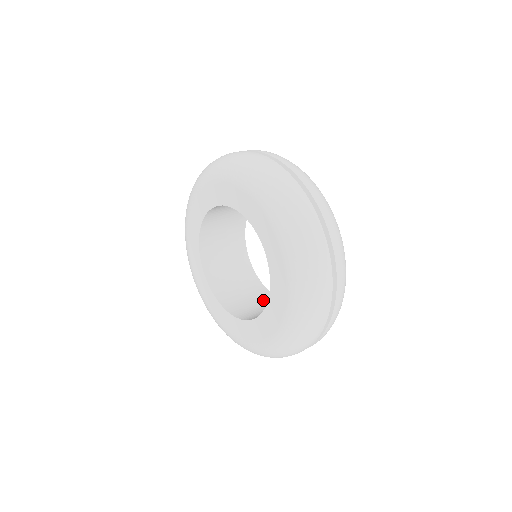
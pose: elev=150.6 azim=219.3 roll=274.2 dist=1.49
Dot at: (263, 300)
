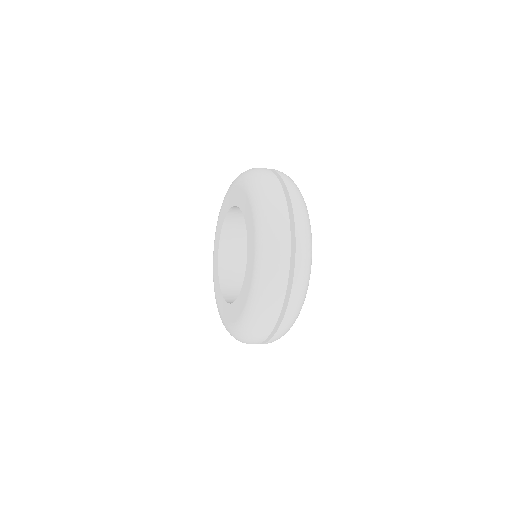
Dot at: occluded
